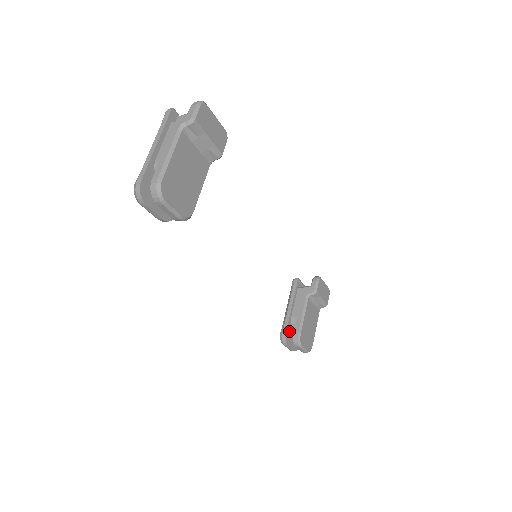
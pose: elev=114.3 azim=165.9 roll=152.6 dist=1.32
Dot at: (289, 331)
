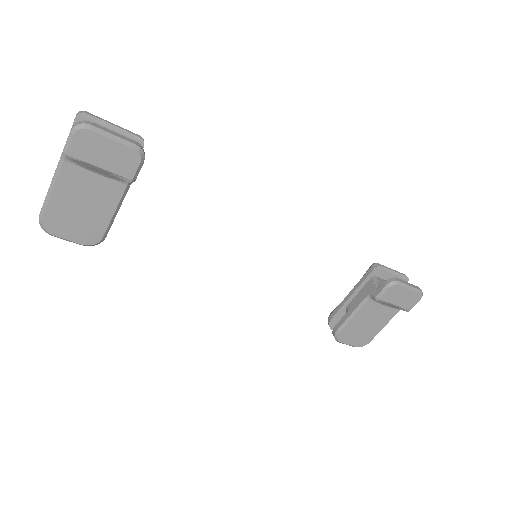
Dot at: (340, 318)
